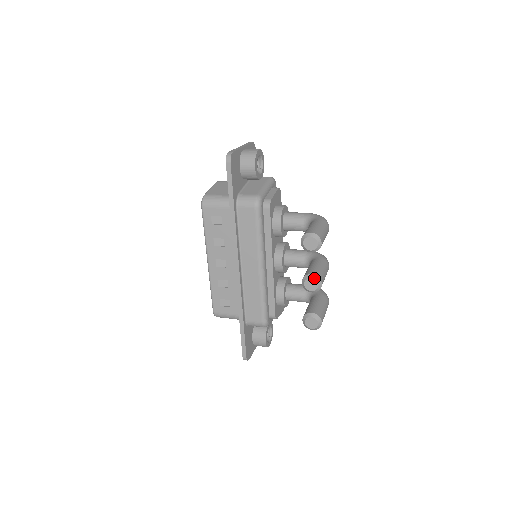
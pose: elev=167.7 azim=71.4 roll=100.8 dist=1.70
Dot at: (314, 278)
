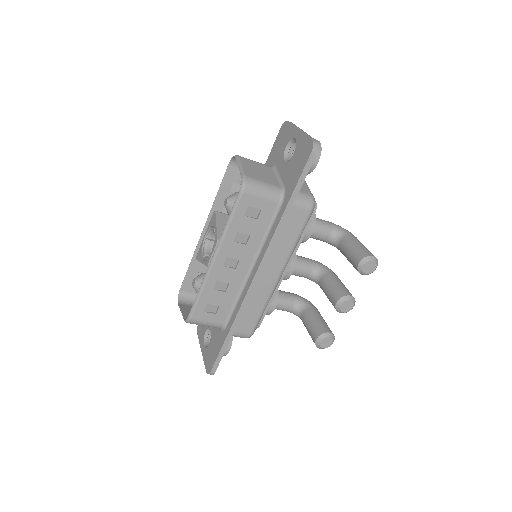
Dot at: (353, 300)
